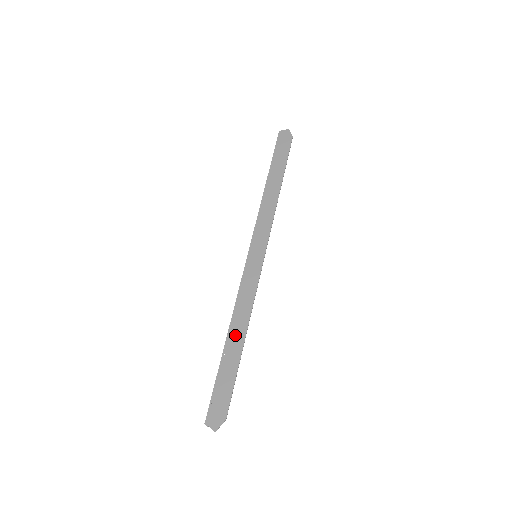
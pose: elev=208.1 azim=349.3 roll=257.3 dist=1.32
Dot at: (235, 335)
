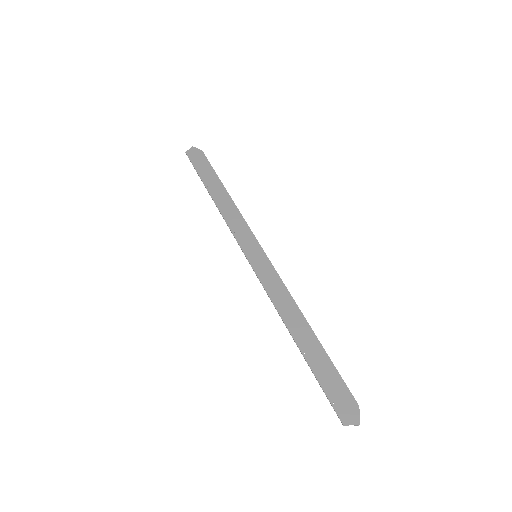
Dot at: (299, 330)
